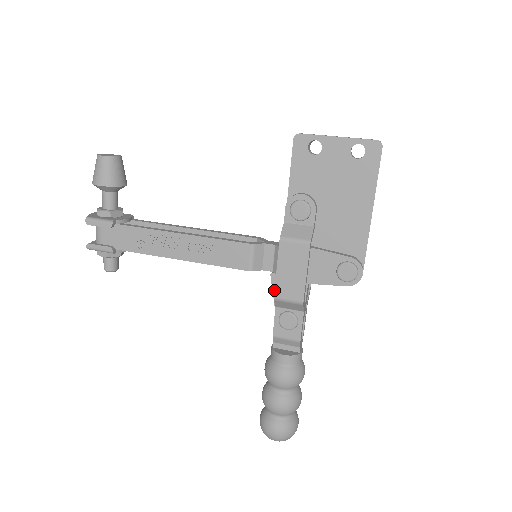
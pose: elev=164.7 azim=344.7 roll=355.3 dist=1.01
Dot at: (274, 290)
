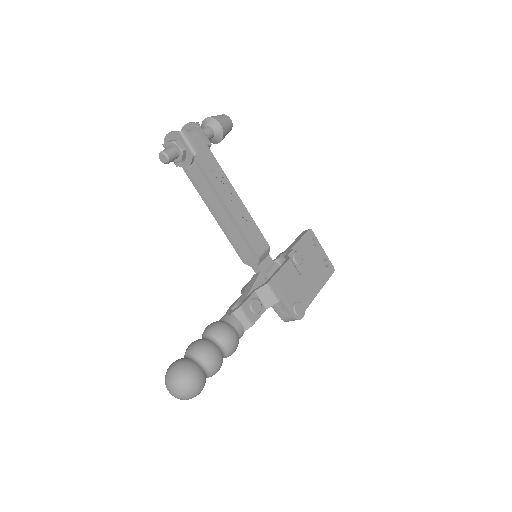
Dot at: (256, 282)
